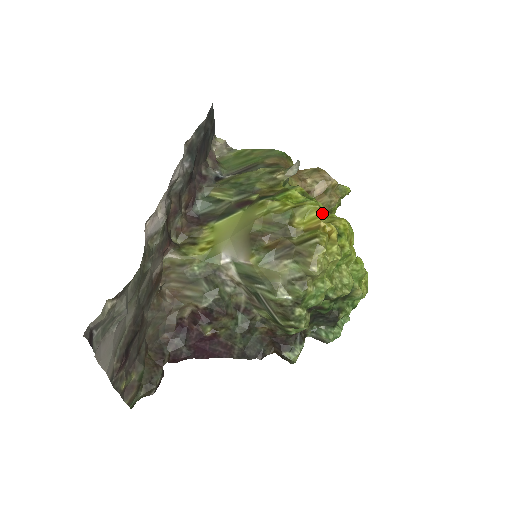
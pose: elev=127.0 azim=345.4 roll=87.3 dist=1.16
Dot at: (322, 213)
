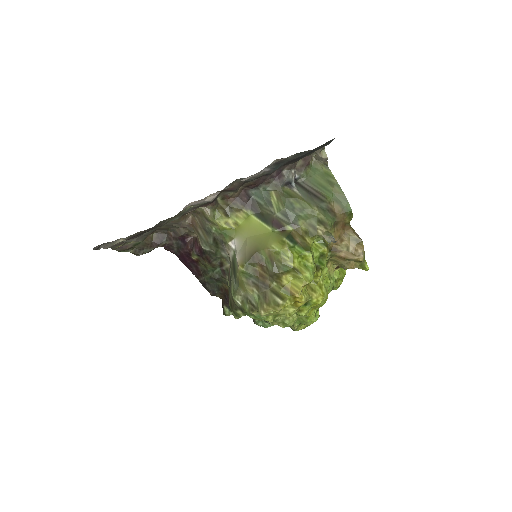
Dot at: (318, 278)
